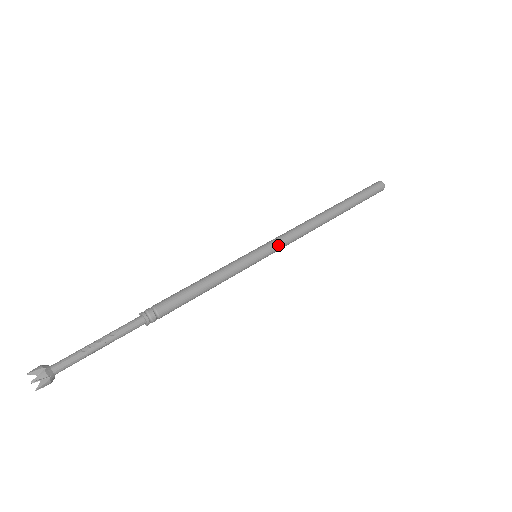
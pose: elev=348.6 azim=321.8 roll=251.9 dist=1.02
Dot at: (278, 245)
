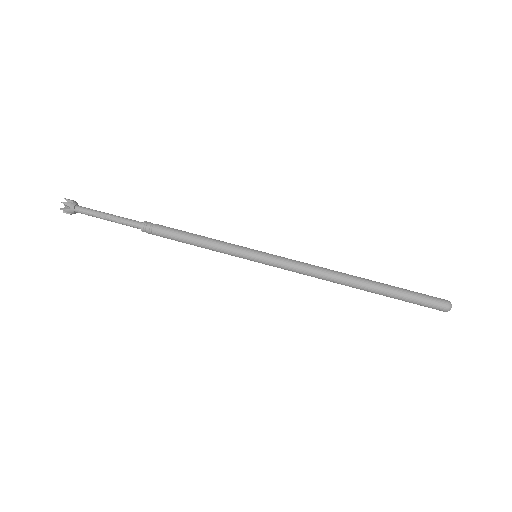
Dot at: (278, 266)
